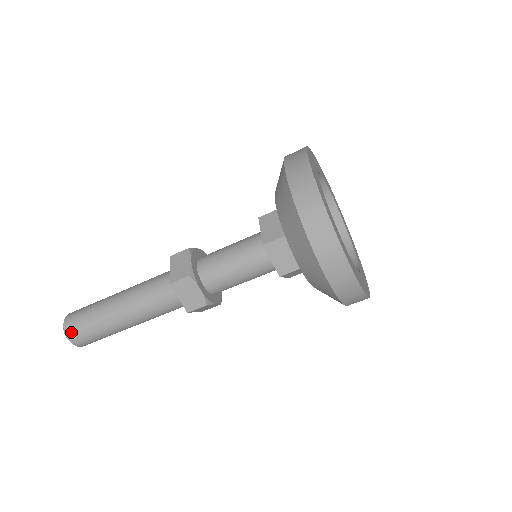
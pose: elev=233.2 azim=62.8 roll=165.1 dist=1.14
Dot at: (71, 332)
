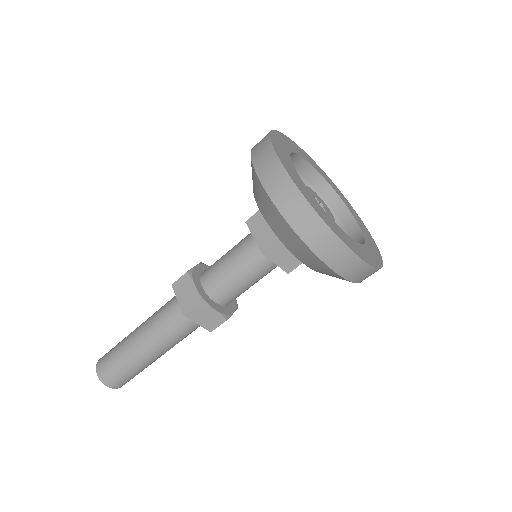
Dot at: (108, 380)
